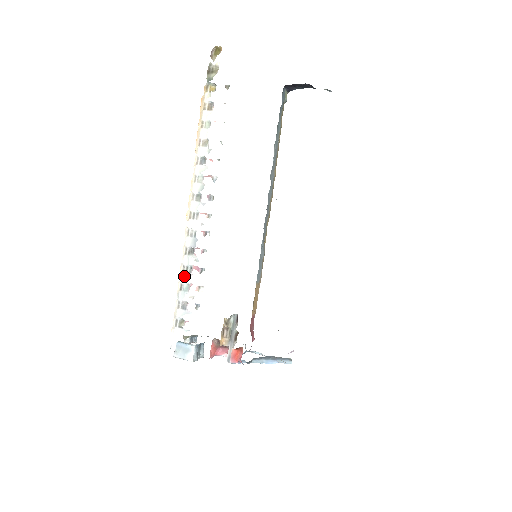
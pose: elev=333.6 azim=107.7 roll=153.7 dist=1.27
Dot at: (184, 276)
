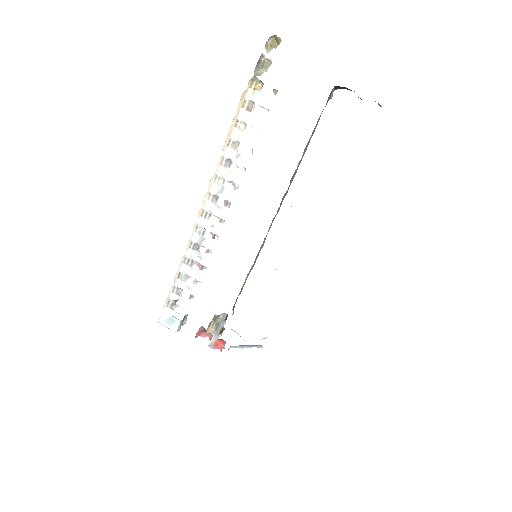
Dot at: (184, 267)
